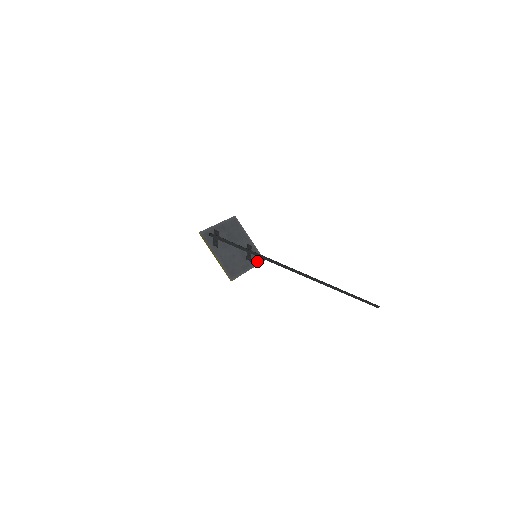
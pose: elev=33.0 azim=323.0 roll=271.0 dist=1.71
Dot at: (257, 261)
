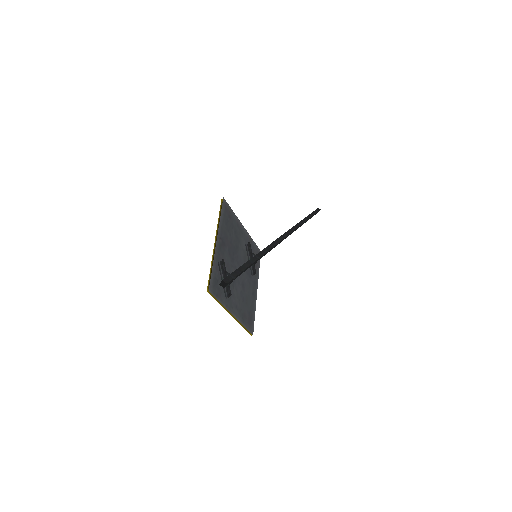
Dot at: (257, 263)
